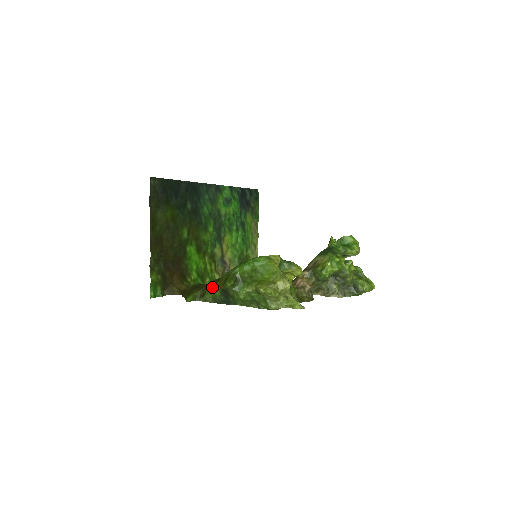
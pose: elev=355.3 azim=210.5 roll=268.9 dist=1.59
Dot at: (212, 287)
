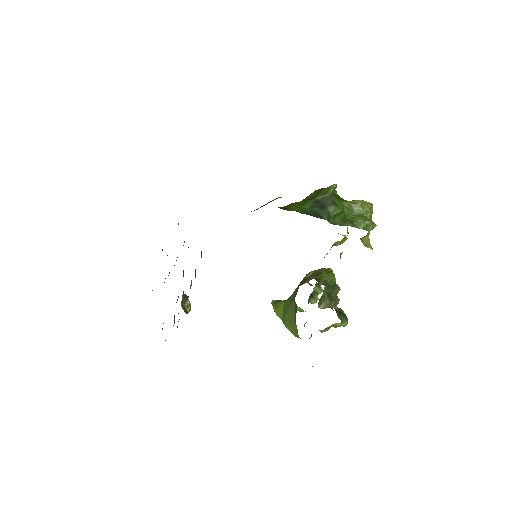
Dot at: (293, 205)
